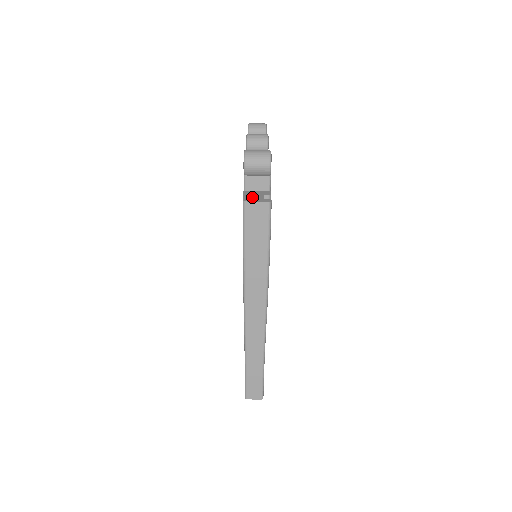
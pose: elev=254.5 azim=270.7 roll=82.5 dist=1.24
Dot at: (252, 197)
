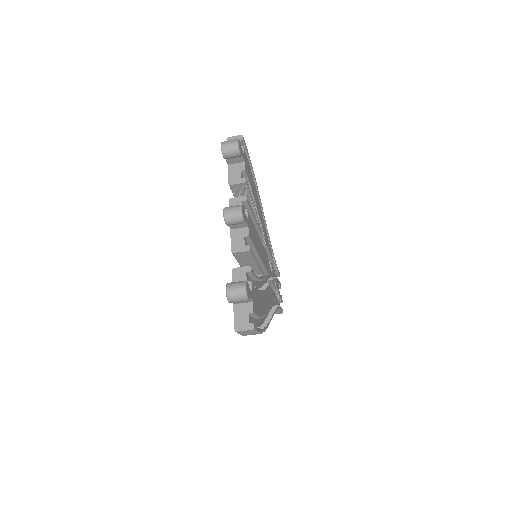
Dot at: (240, 321)
